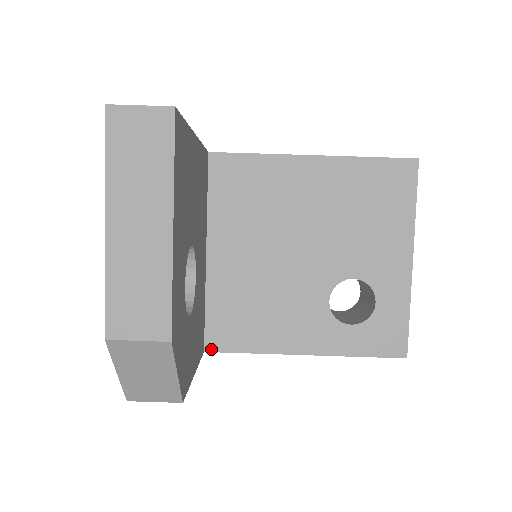
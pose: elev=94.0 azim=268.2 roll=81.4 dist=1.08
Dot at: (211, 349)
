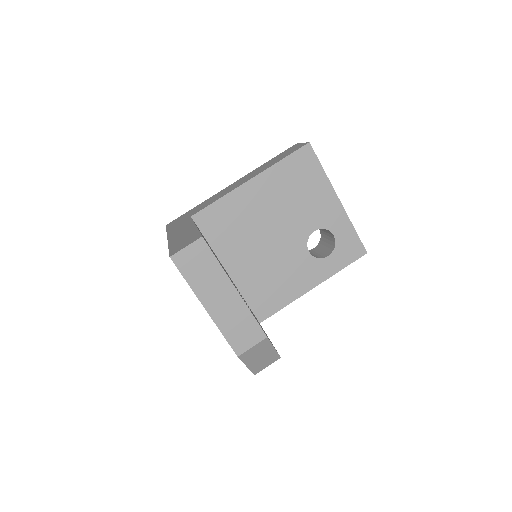
Dot at: (262, 319)
